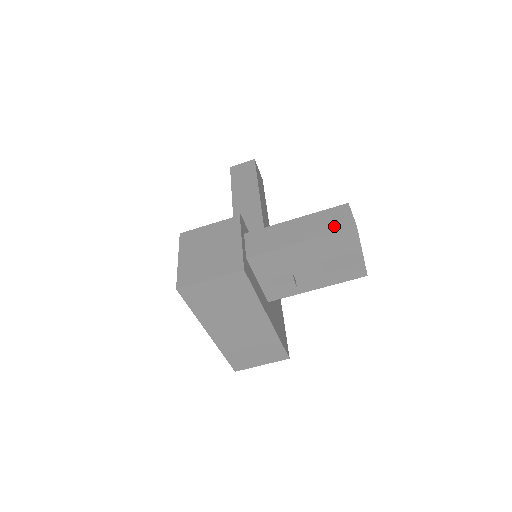
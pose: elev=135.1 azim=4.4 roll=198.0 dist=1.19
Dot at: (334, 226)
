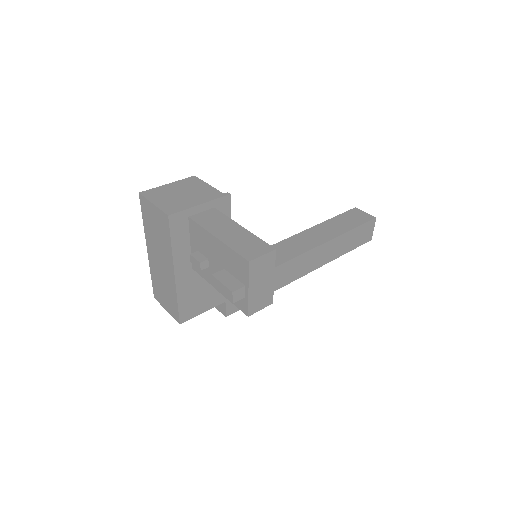
Dot at: (243, 249)
